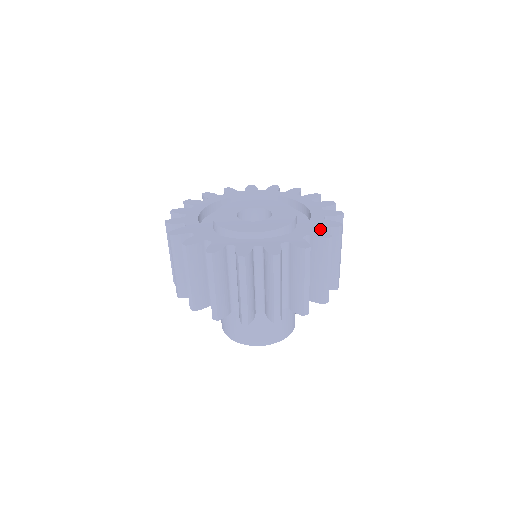
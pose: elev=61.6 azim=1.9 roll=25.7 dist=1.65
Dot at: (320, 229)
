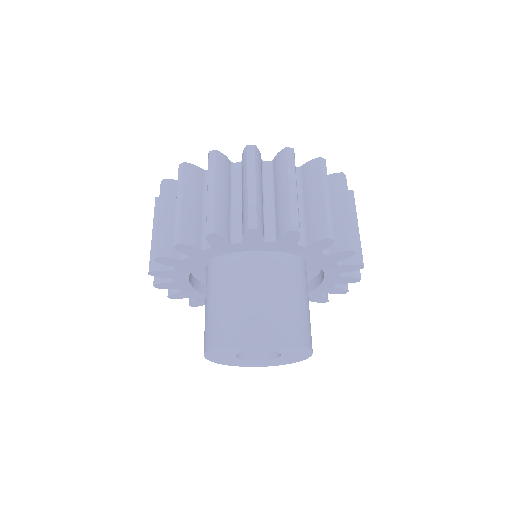
Dot at: occluded
